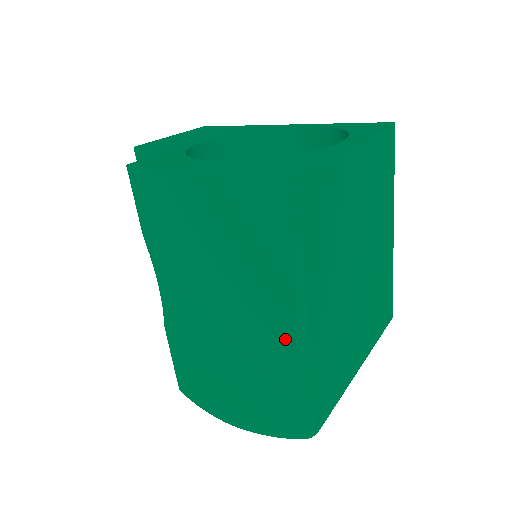
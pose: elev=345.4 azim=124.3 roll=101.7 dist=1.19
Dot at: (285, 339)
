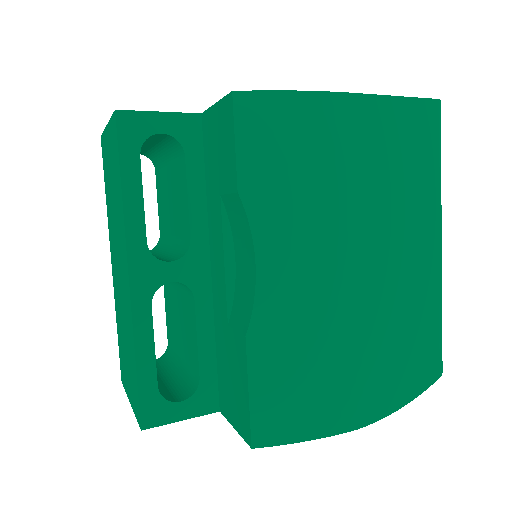
Dot at: (429, 261)
